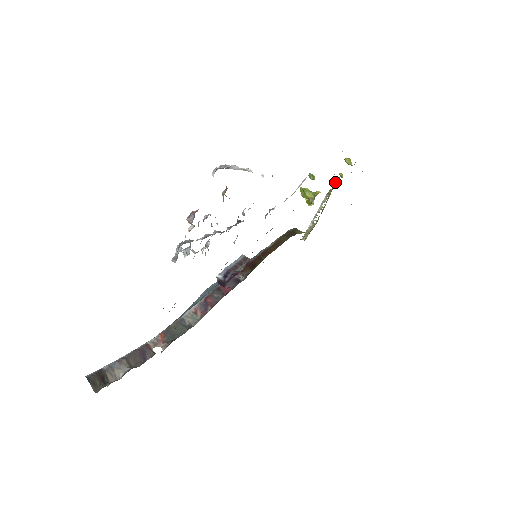
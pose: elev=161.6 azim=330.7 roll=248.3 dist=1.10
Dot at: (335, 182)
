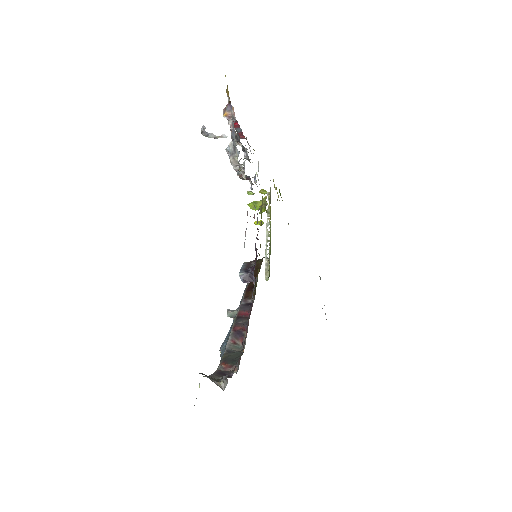
Dot at: (269, 195)
